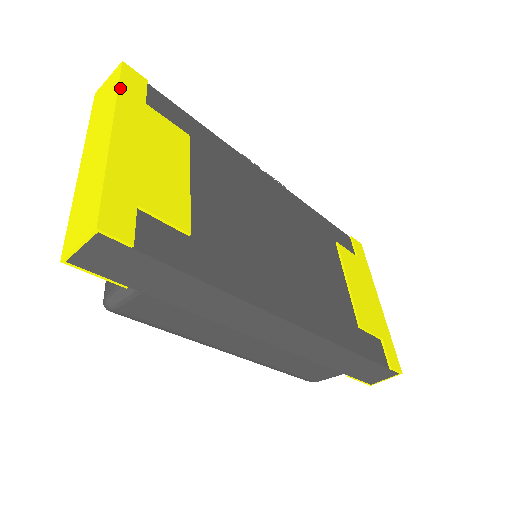
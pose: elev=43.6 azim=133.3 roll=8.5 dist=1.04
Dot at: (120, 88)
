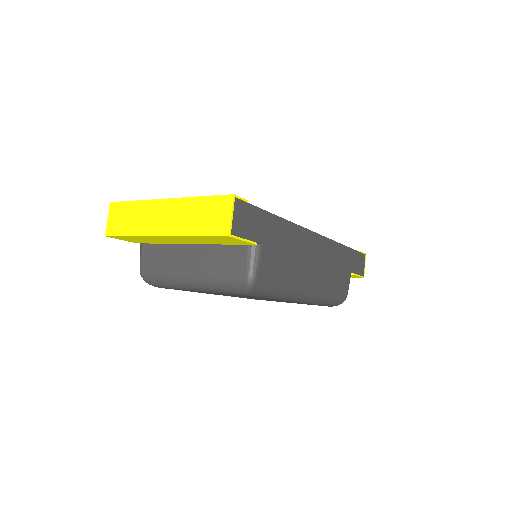
Dot at: (133, 201)
